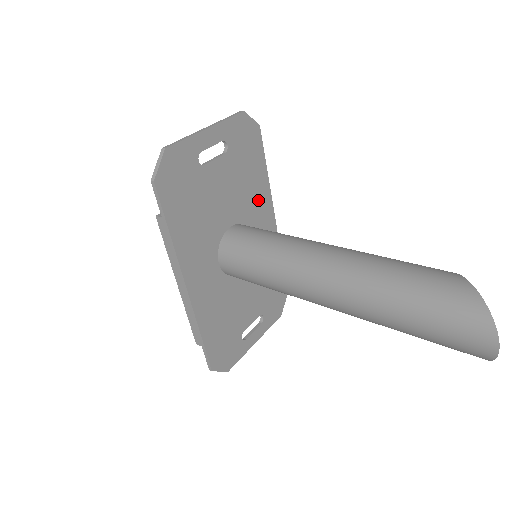
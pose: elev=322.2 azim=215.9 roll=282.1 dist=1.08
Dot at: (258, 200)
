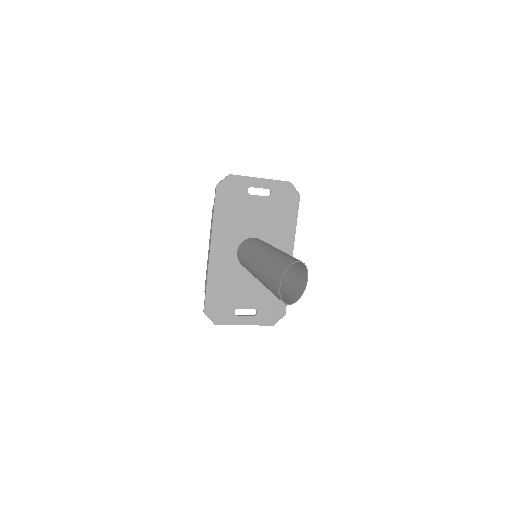
Dot at: (282, 236)
